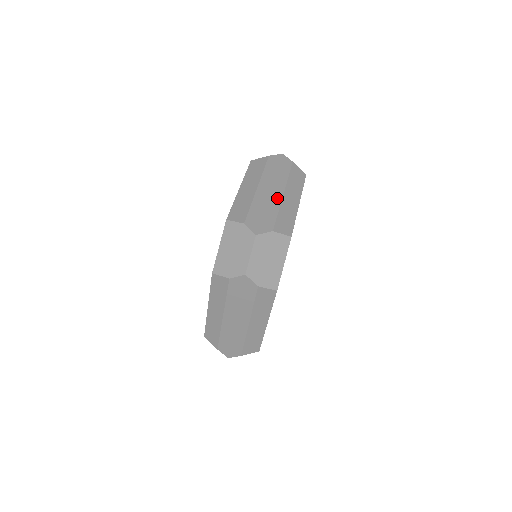
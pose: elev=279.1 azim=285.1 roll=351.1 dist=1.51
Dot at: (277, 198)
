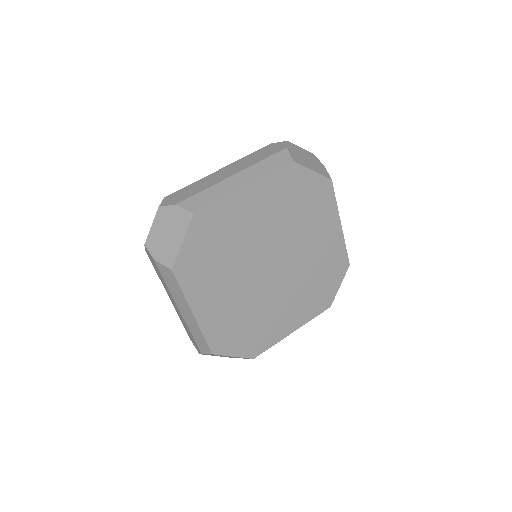
Dot at: (221, 179)
